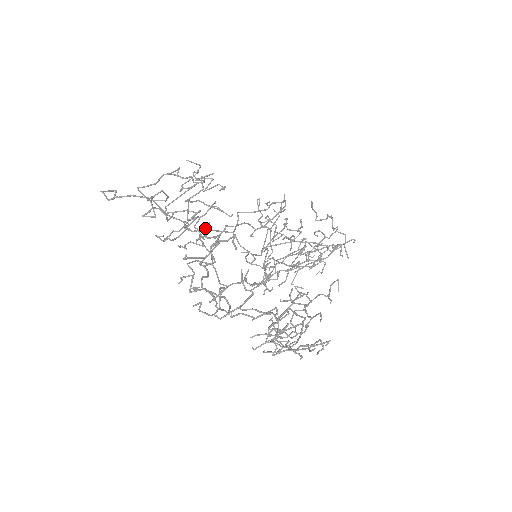
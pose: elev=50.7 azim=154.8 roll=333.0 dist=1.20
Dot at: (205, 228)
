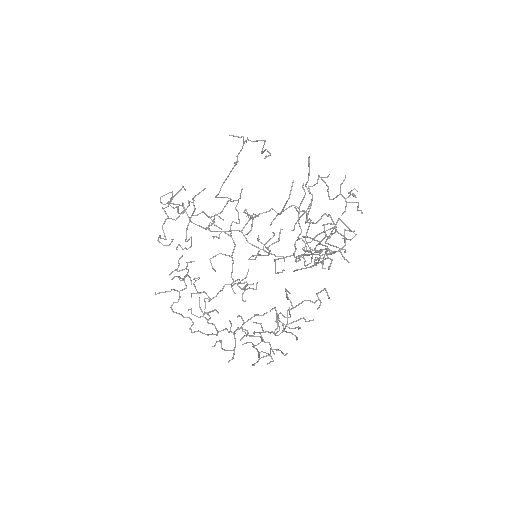
Dot at: (178, 261)
